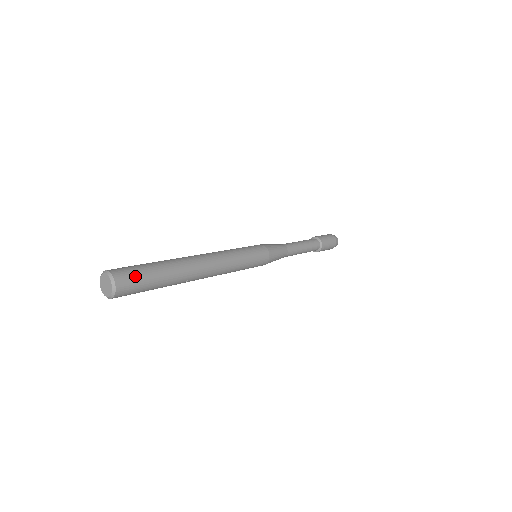
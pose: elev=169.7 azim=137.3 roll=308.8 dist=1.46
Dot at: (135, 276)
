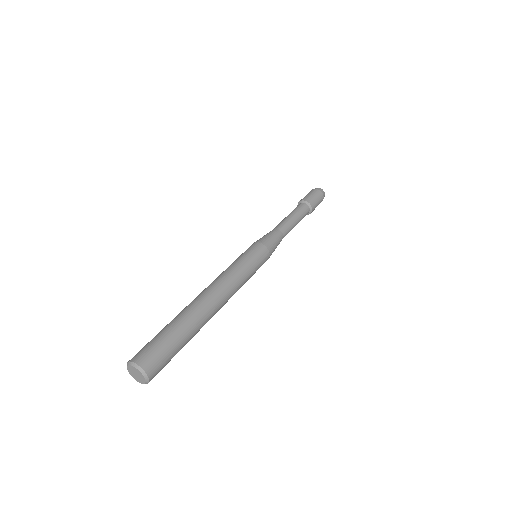
Dot at: (165, 364)
